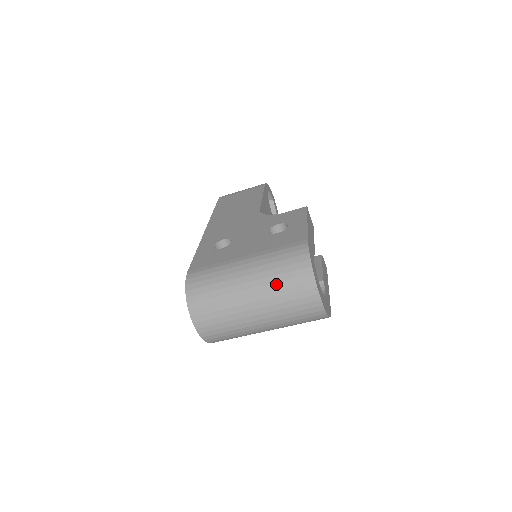
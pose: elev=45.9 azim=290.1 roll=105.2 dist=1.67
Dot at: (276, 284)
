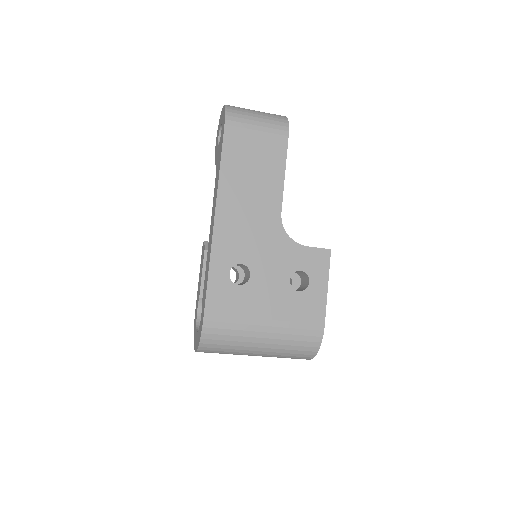
Dot at: (283, 354)
